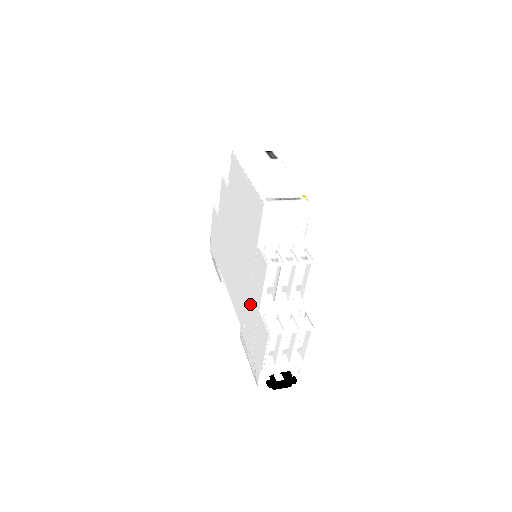
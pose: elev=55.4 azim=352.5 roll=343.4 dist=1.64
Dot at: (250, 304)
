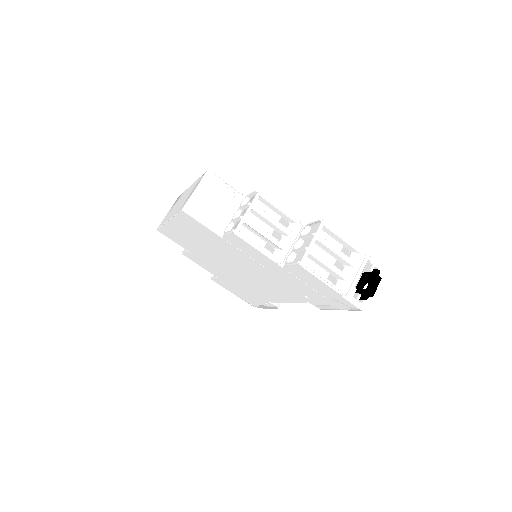
Dot at: (280, 277)
